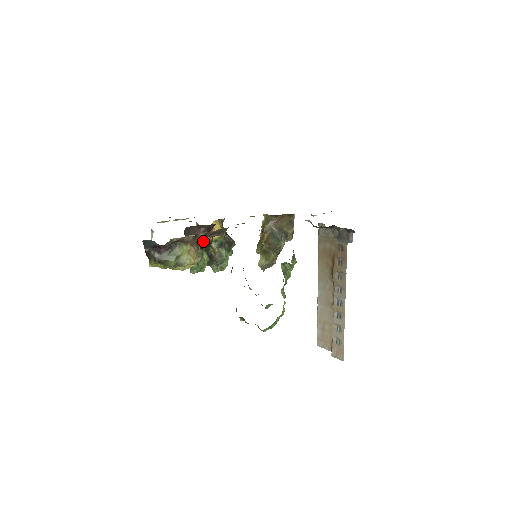
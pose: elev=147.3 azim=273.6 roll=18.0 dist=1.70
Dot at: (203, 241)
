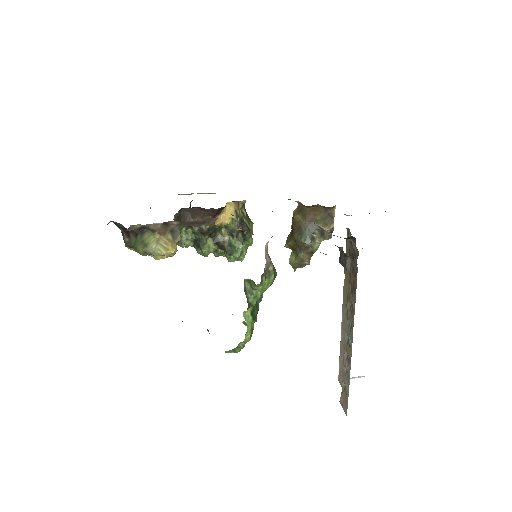
Dot at: (204, 226)
